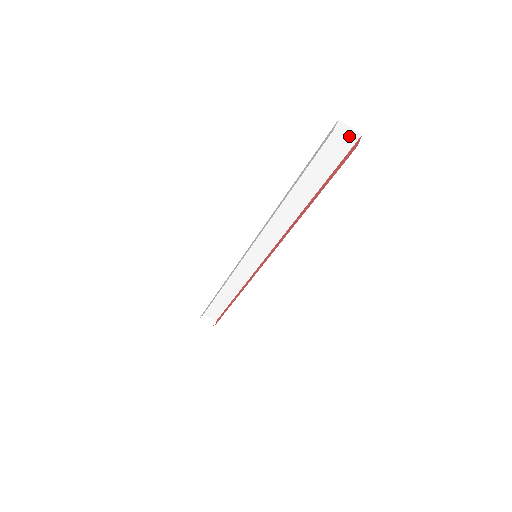
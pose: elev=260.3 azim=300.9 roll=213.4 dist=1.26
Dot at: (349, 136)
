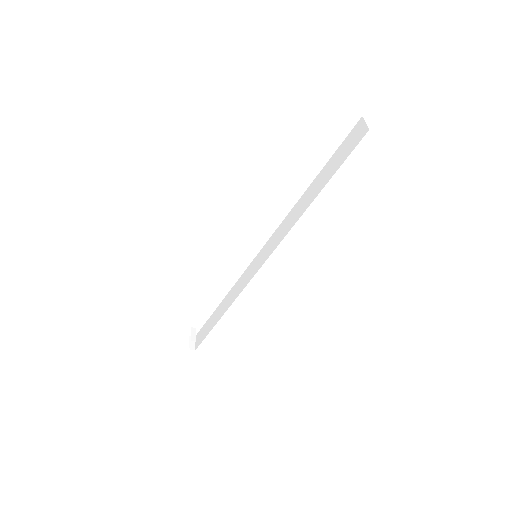
Dot at: (362, 132)
